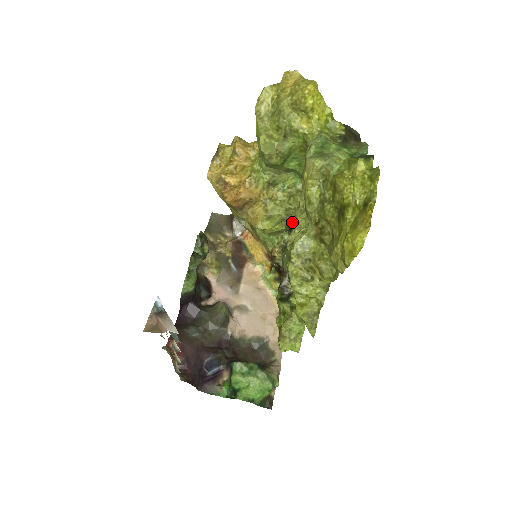
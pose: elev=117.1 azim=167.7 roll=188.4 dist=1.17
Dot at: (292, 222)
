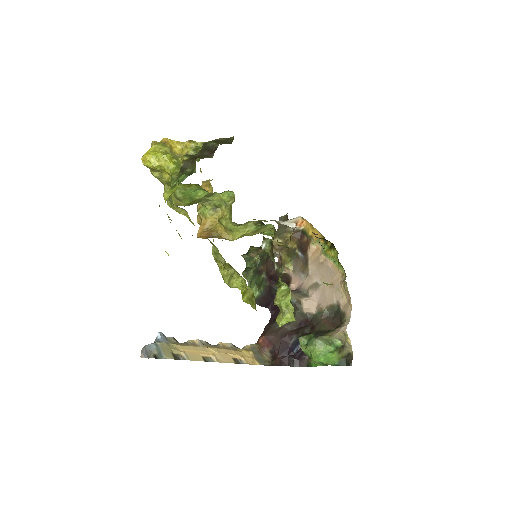
Dot at: occluded
